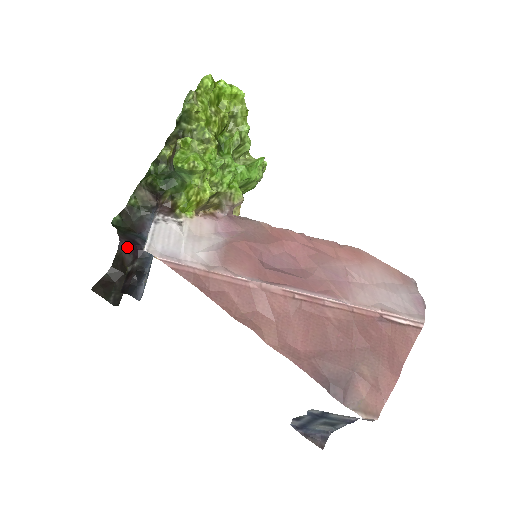
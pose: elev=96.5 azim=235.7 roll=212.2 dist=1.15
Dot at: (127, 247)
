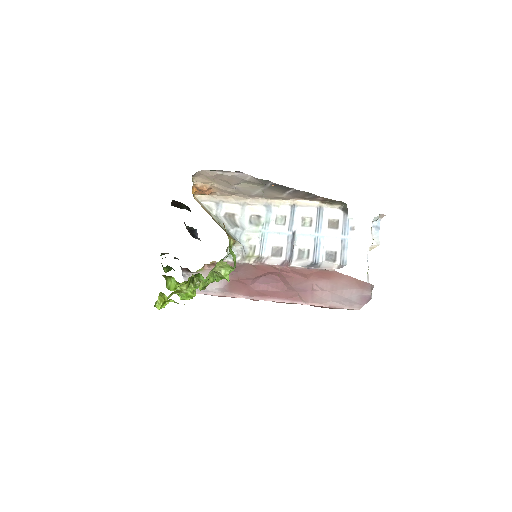
Dot at: occluded
